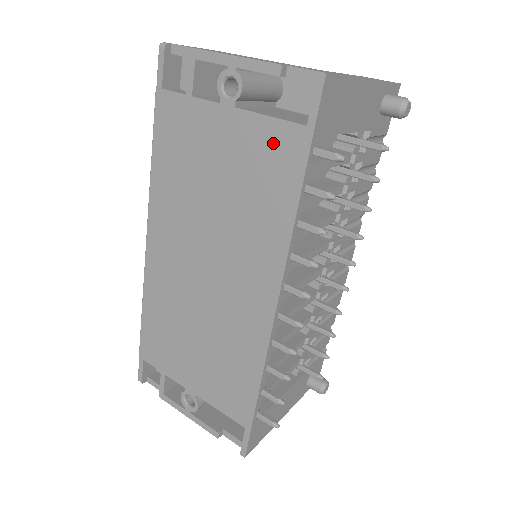
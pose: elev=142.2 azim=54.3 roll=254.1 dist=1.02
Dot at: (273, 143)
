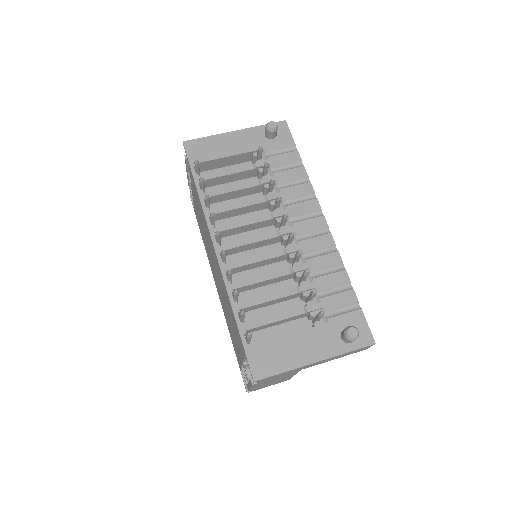
Dot at: occluded
